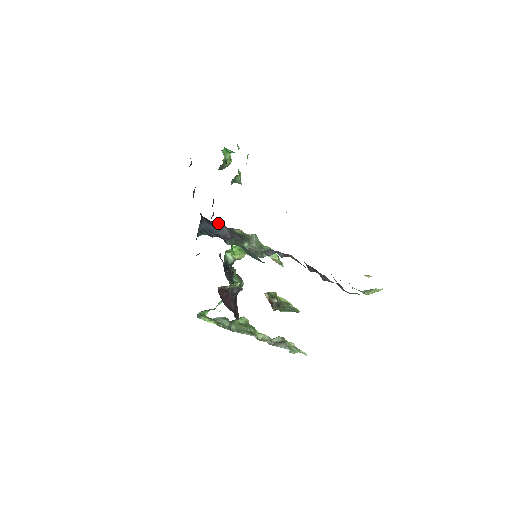
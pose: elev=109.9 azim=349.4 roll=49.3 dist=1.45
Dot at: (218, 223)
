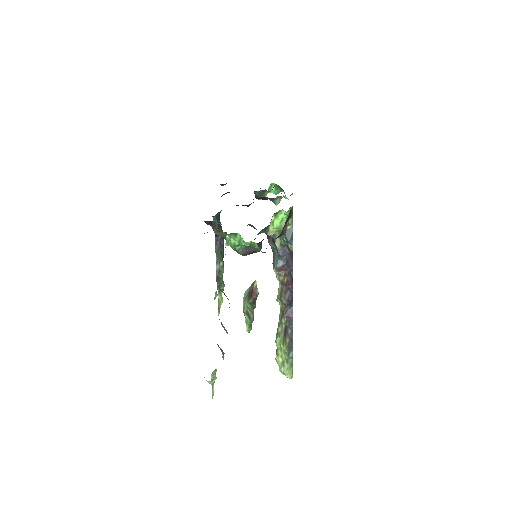
Dot at: occluded
